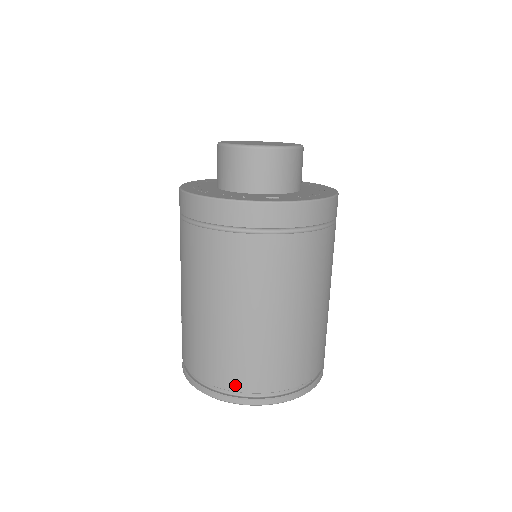
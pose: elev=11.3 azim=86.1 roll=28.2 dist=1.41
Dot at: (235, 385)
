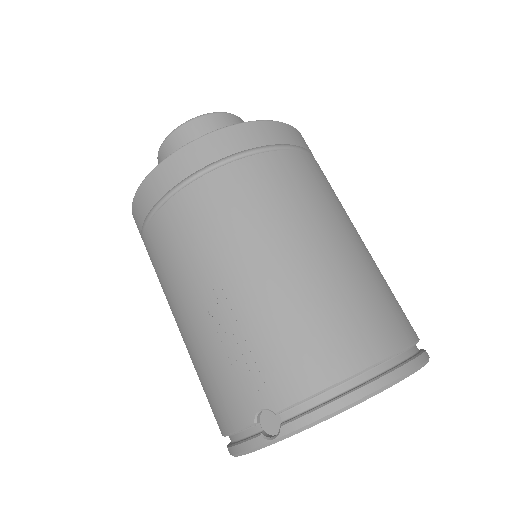
Dot at: (397, 339)
